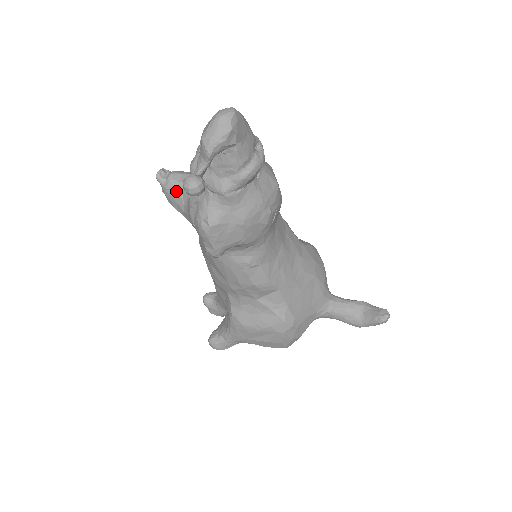
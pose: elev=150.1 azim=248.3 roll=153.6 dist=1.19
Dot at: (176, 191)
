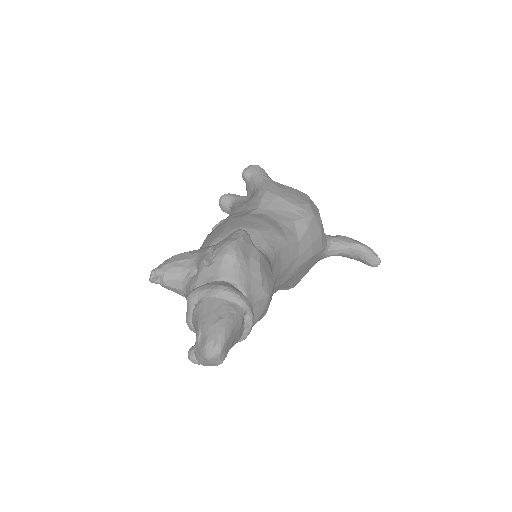
Dot at: occluded
